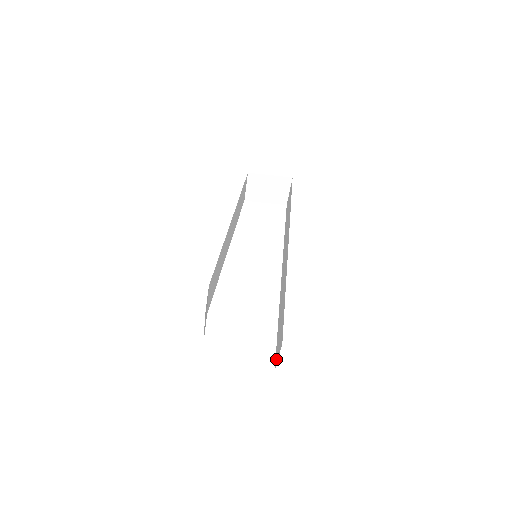
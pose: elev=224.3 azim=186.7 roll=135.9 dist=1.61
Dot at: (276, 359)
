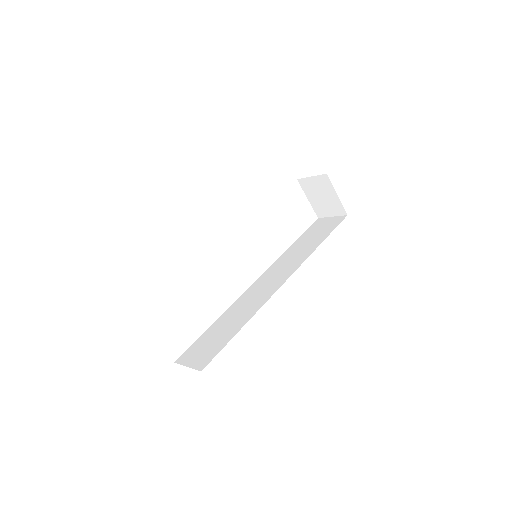
Dot at: (184, 358)
